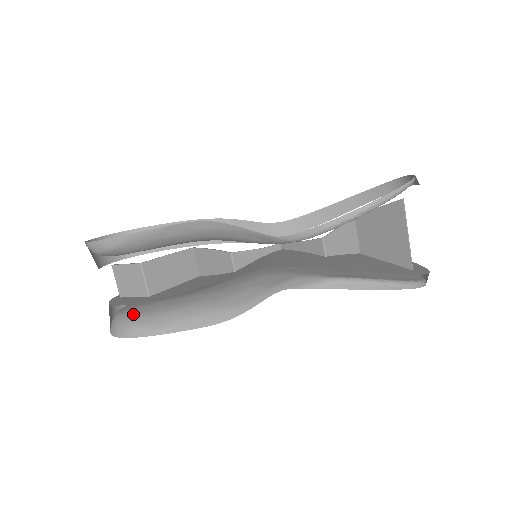
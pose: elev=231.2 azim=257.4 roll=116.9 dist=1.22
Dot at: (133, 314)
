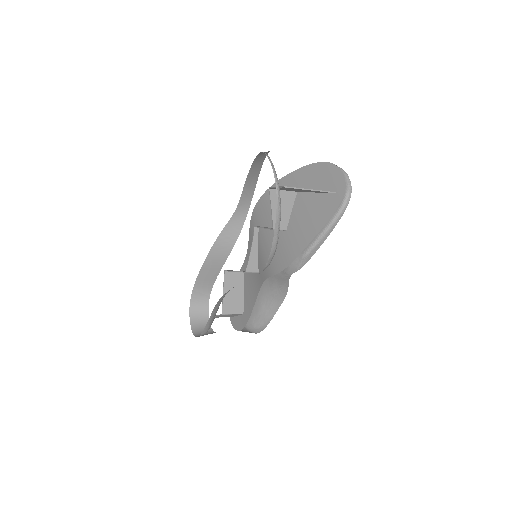
Dot at: (248, 323)
